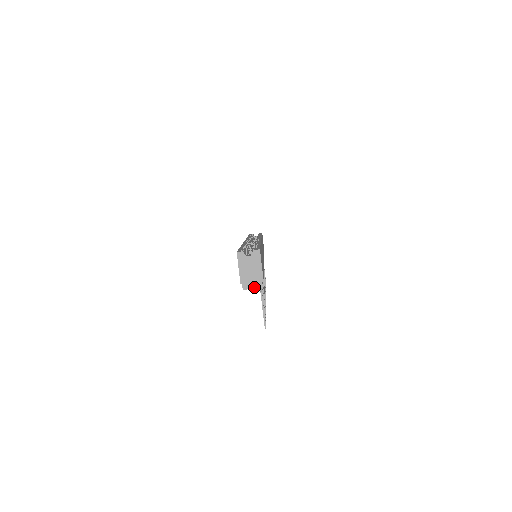
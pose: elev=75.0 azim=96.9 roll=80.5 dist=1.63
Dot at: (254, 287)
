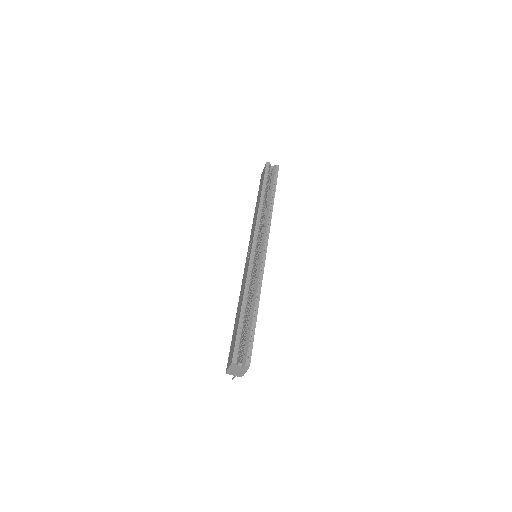
Dot at: (235, 375)
